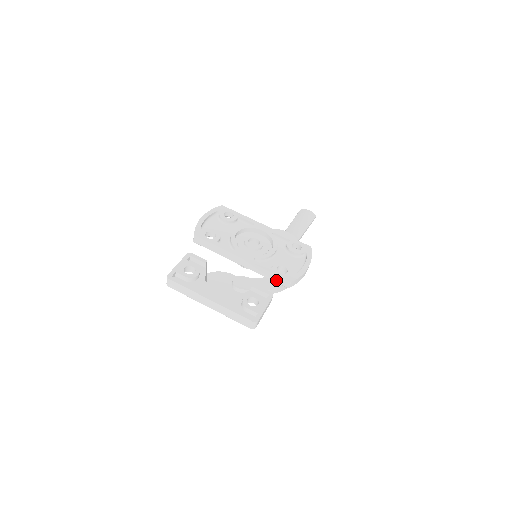
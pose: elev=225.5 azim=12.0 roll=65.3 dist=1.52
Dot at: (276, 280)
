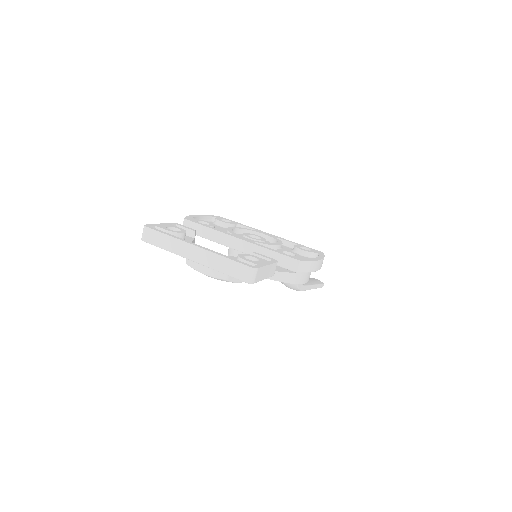
Dot at: (281, 263)
